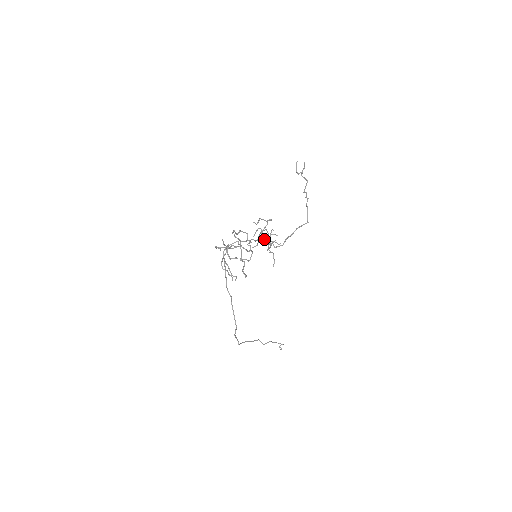
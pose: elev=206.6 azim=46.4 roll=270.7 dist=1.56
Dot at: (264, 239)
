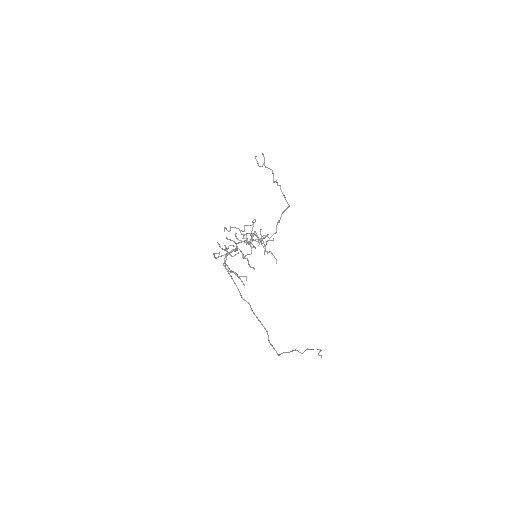
Dot at: (257, 241)
